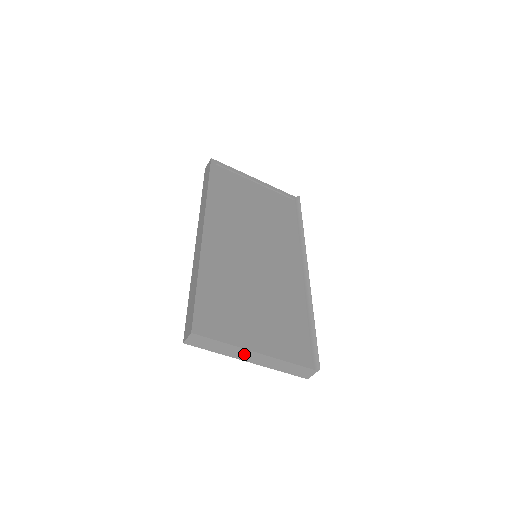
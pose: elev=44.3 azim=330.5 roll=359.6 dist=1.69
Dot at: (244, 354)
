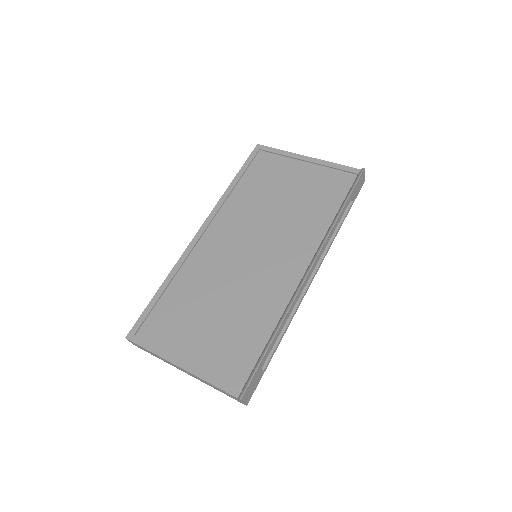
Dot at: (174, 365)
